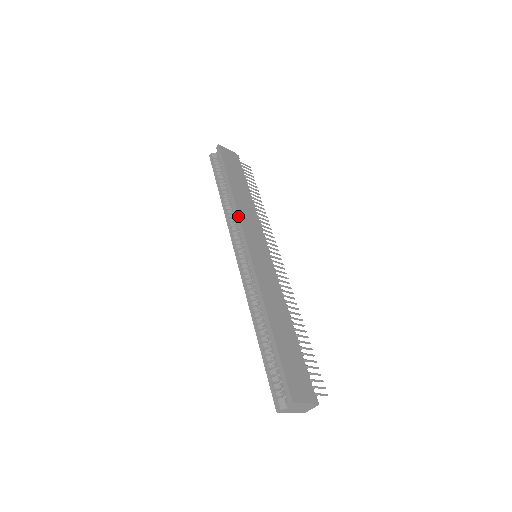
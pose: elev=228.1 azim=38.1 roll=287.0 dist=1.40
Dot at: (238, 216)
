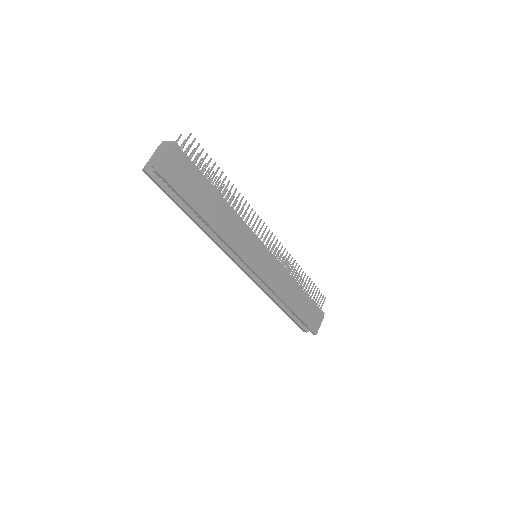
Dot at: (234, 252)
